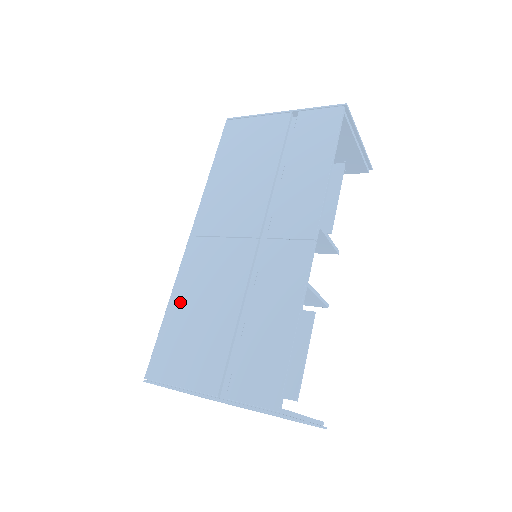
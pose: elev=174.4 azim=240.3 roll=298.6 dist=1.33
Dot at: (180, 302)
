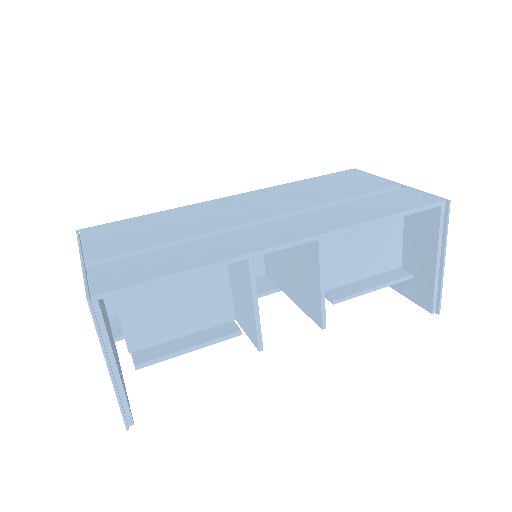
Dot at: (164, 215)
